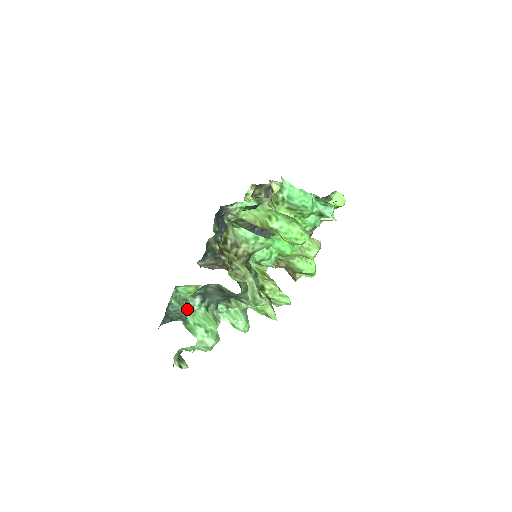
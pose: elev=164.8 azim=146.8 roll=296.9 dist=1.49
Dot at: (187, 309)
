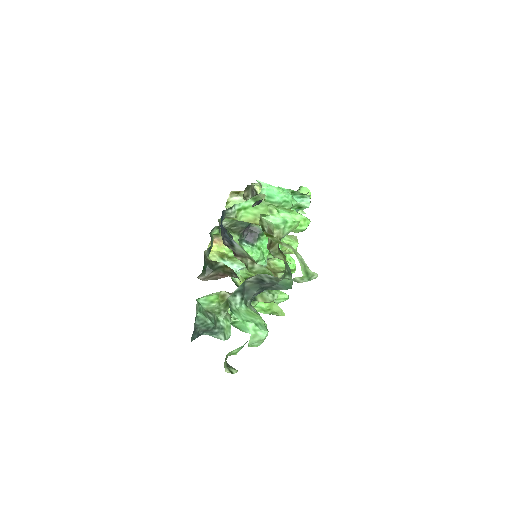
Dot at: (232, 308)
